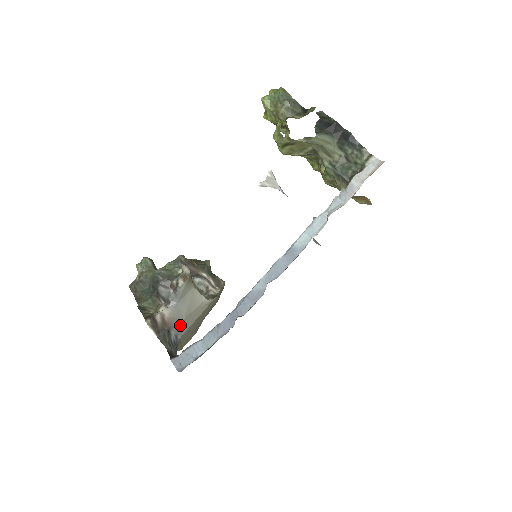
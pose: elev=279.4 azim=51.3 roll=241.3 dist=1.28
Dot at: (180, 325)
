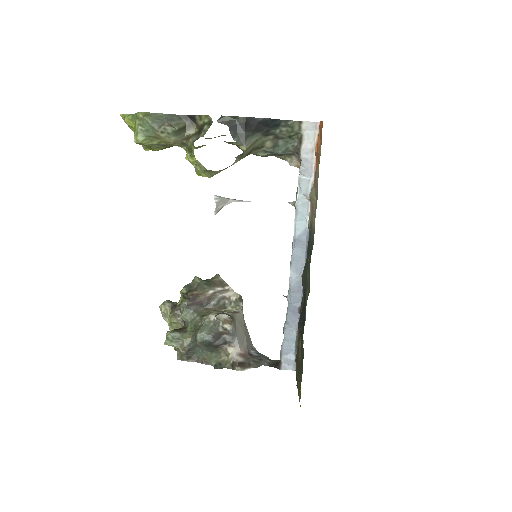
Dot at: (247, 342)
